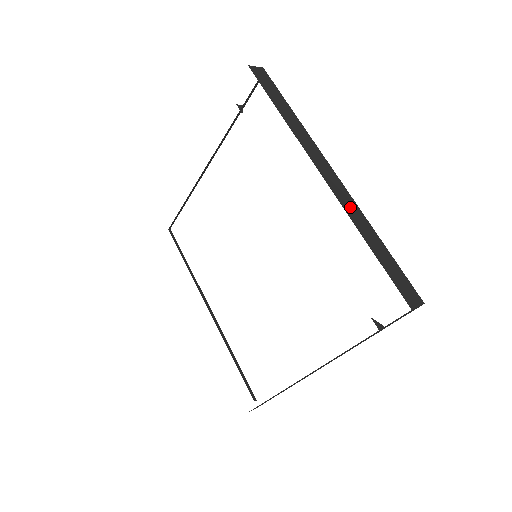
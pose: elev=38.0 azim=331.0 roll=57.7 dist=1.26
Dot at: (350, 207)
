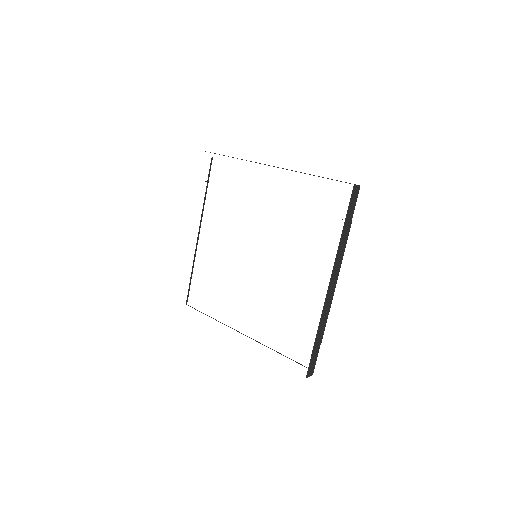
Dot at: occluded
